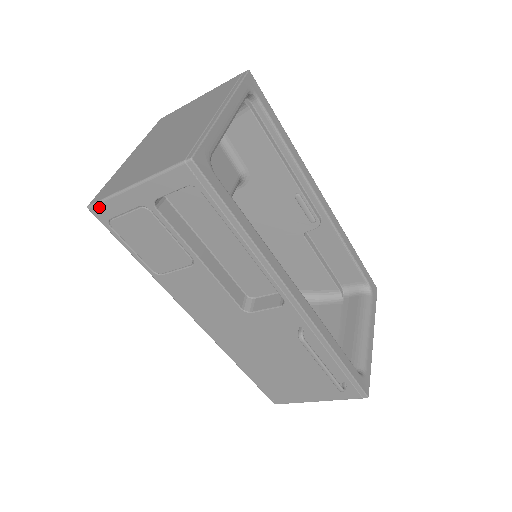
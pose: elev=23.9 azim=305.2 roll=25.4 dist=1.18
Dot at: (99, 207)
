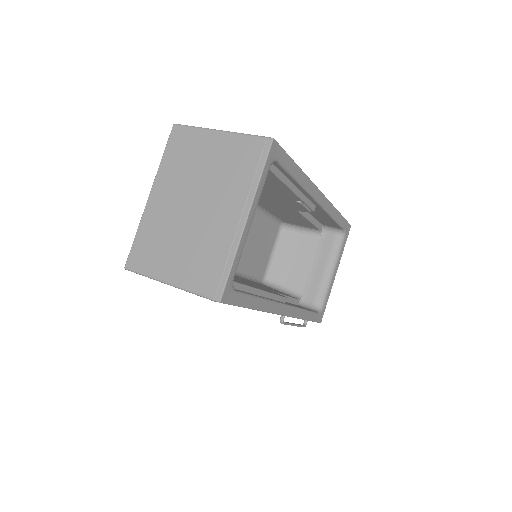
Dot at: occluded
